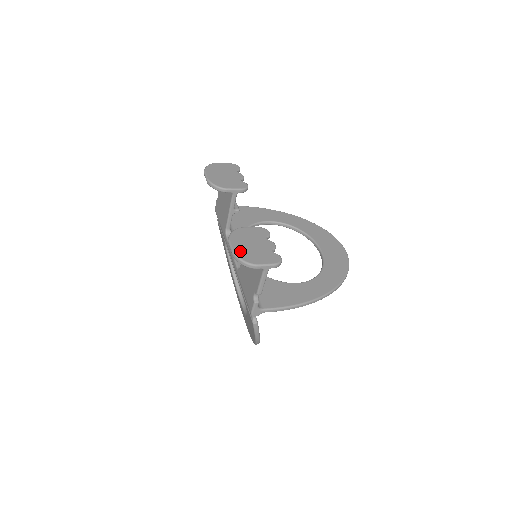
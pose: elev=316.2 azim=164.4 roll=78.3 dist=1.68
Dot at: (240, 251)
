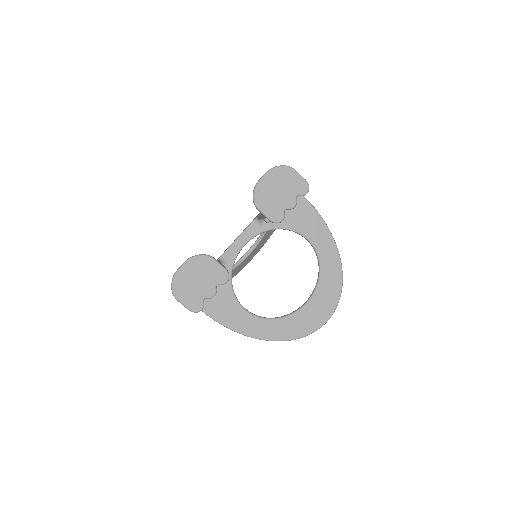
Dot at: (181, 277)
